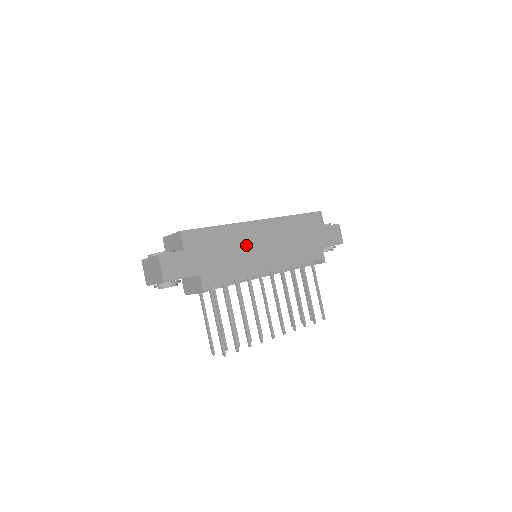
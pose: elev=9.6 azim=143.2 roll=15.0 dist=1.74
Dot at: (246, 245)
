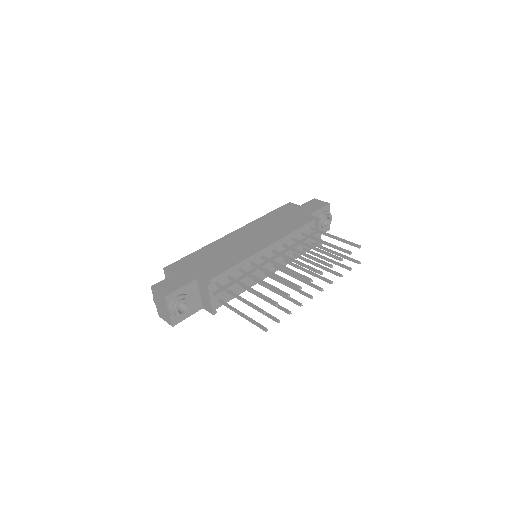
Dot at: (230, 247)
